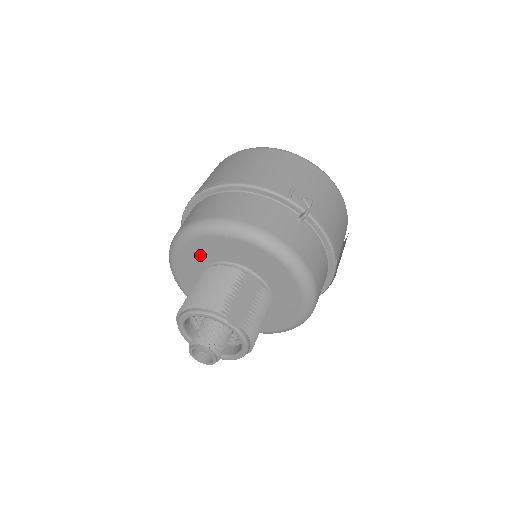
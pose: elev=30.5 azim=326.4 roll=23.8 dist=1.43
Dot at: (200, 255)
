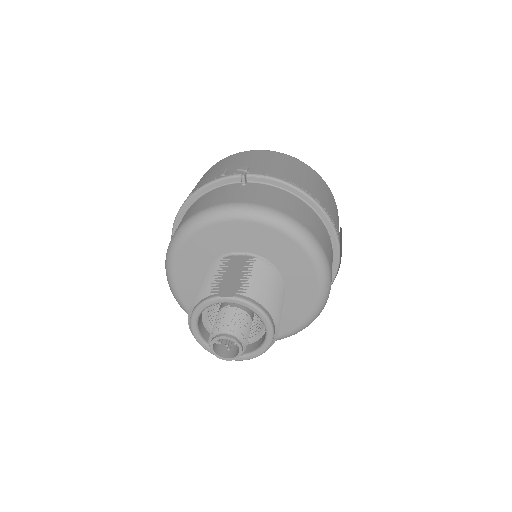
Dot at: (192, 279)
